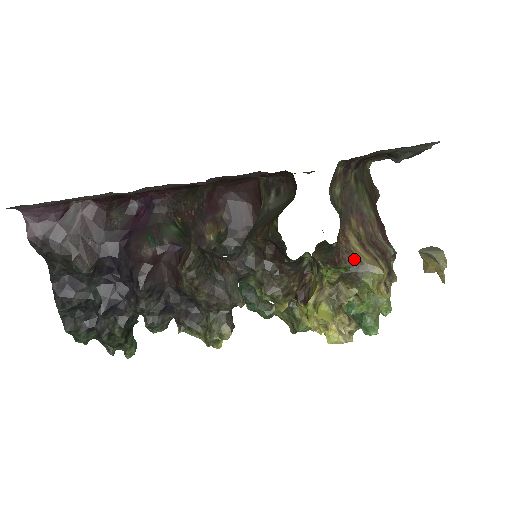
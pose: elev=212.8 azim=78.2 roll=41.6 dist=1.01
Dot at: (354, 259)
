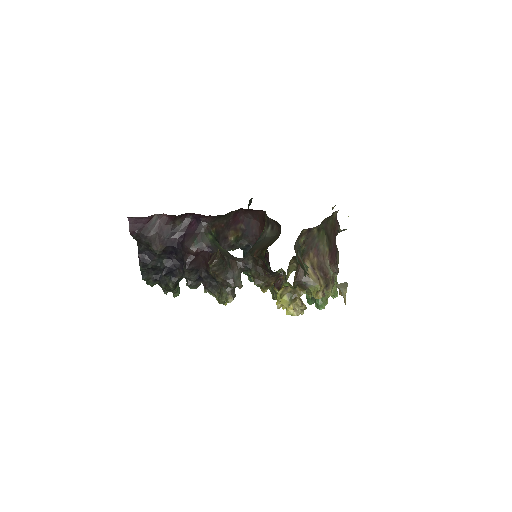
Dot at: (306, 277)
